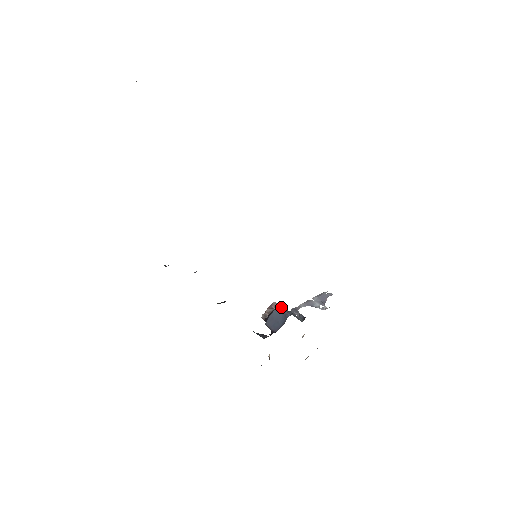
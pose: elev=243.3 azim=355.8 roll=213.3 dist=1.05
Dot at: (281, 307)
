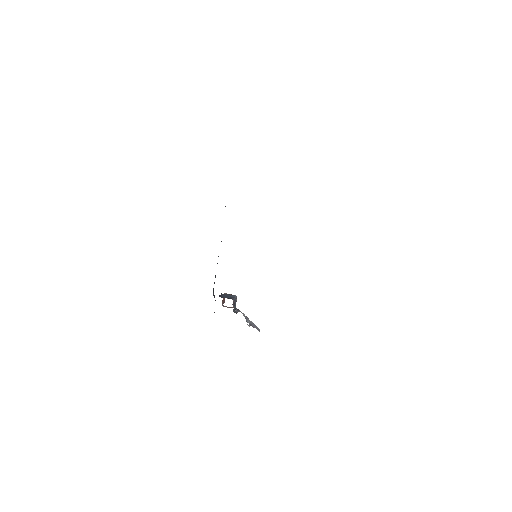
Dot at: (236, 296)
